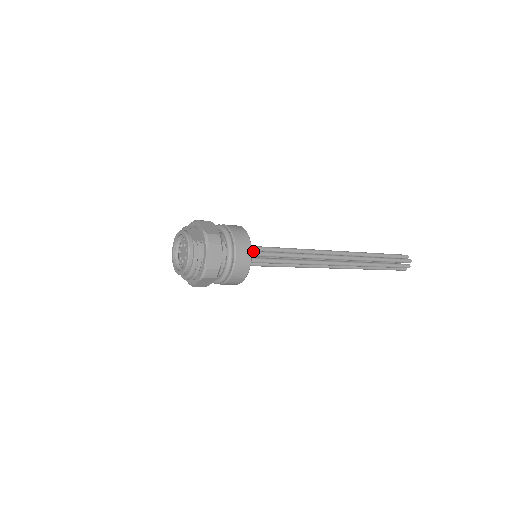
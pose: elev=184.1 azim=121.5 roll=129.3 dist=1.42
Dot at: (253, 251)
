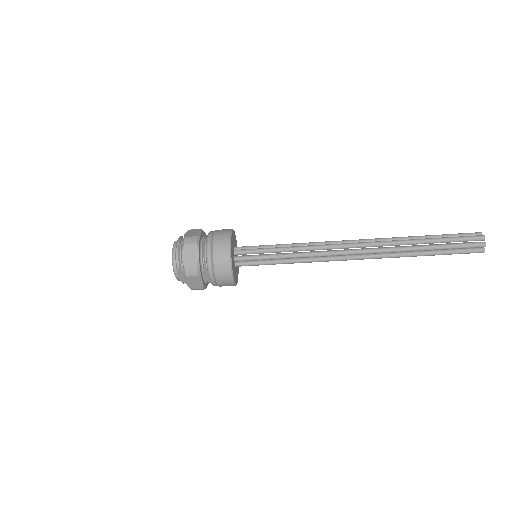
Dot at: (247, 247)
